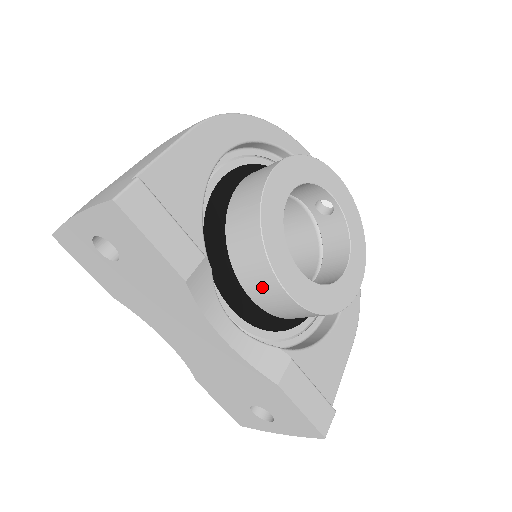
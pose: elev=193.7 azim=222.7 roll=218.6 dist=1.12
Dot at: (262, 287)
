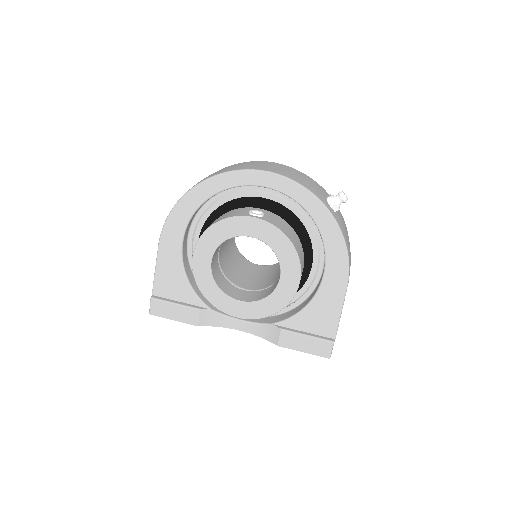
Dot at: occluded
